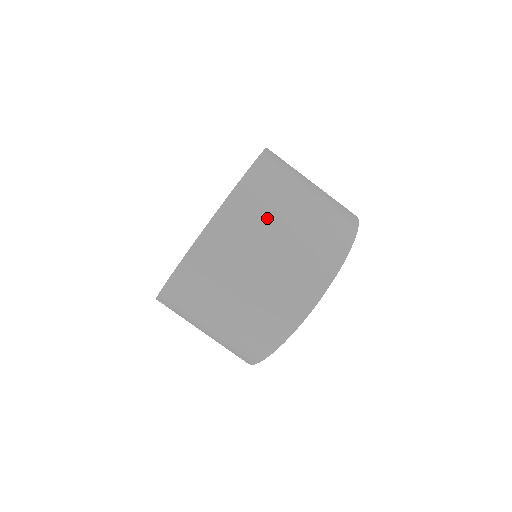
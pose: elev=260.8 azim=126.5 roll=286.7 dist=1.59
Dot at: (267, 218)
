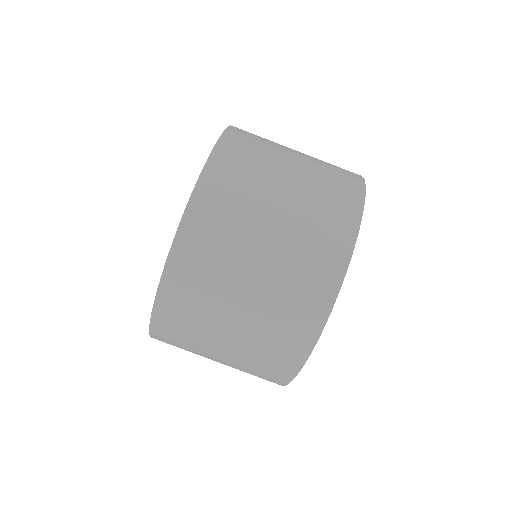
Dot at: (248, 204)
